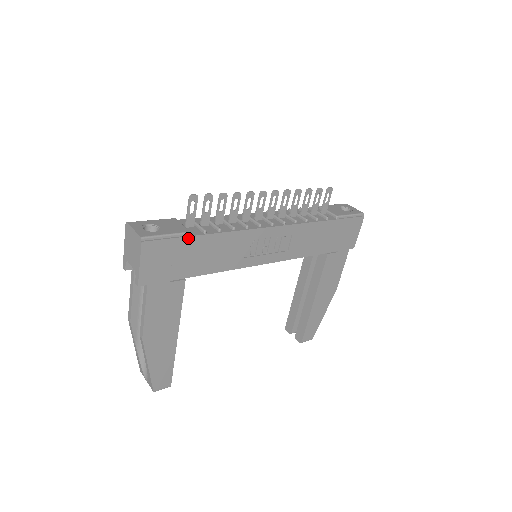
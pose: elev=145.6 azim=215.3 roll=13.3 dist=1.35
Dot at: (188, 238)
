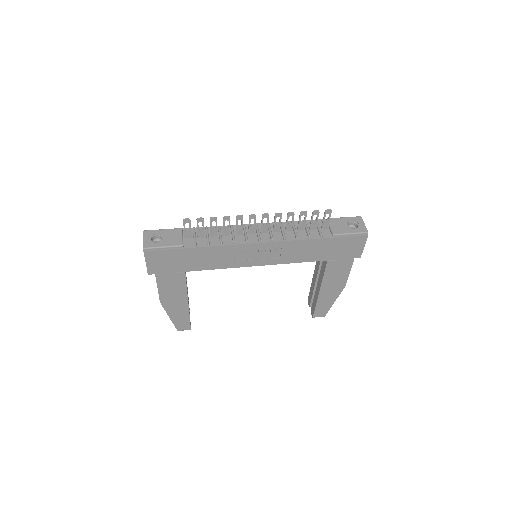
Dot at: (180, 249)
